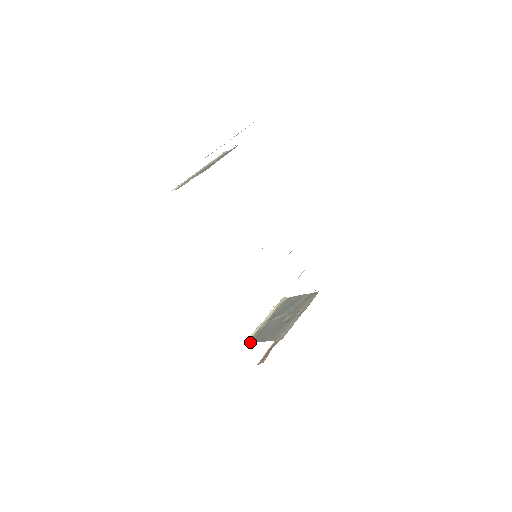
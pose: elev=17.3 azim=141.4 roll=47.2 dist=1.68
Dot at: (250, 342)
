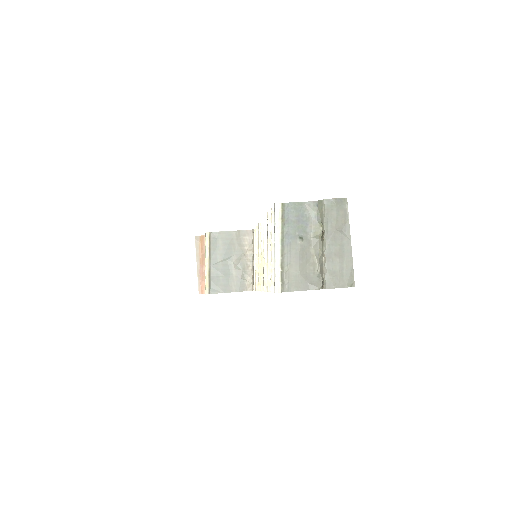
Dot at: (211, 293)
